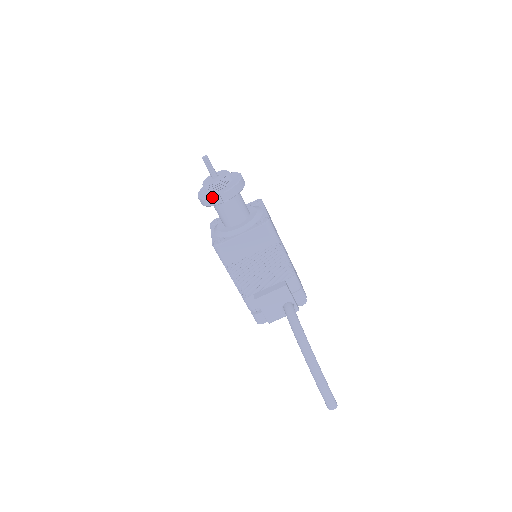
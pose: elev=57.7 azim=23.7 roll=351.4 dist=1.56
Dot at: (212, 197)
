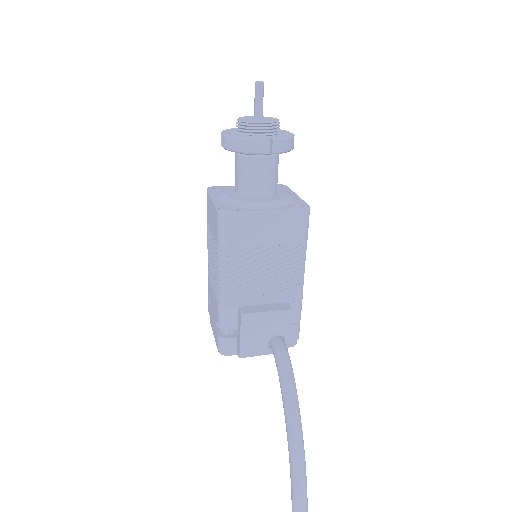
Dot at: (252, 139)
